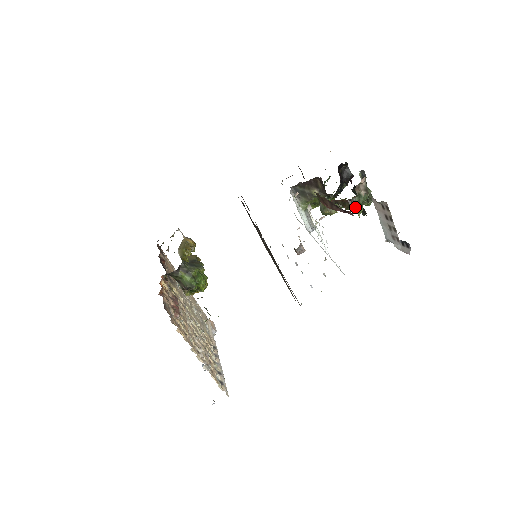
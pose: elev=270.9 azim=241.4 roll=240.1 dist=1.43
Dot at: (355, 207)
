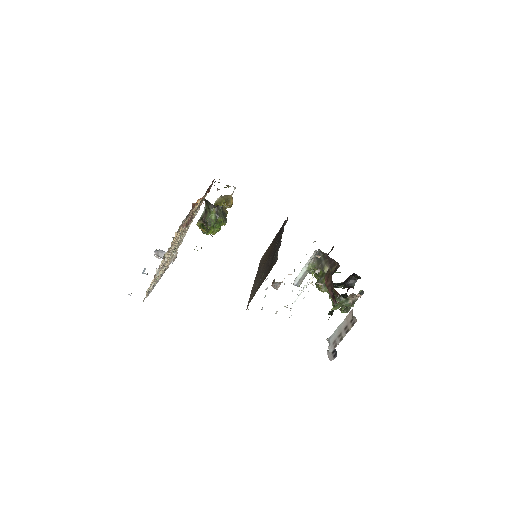
Dot at: (337, 302)
